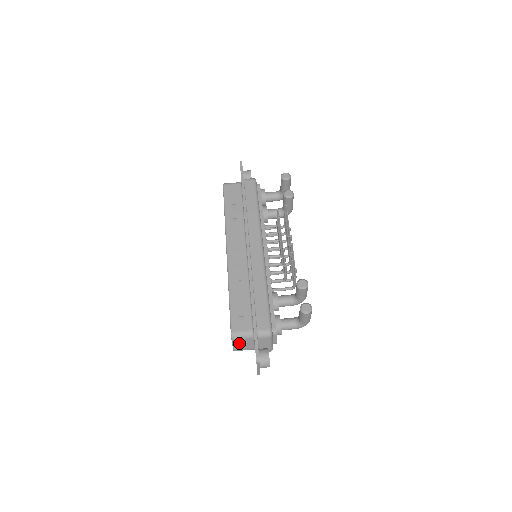
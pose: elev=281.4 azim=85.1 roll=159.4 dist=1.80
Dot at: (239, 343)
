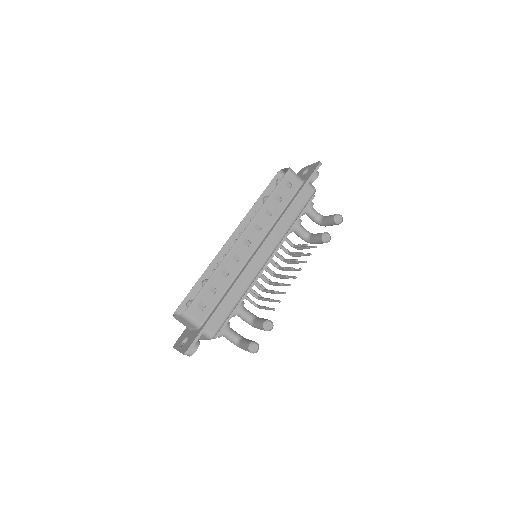
Dot at: (183, 320)
